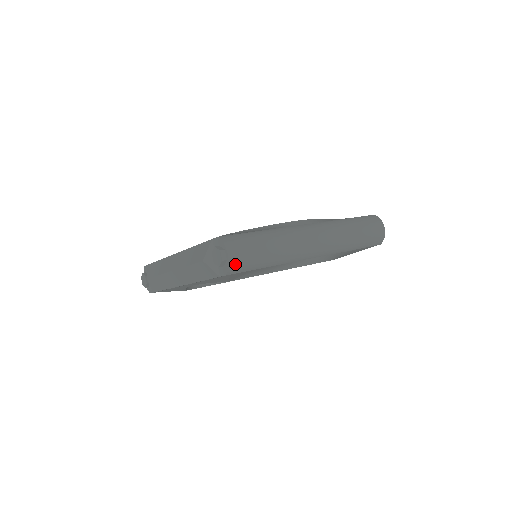
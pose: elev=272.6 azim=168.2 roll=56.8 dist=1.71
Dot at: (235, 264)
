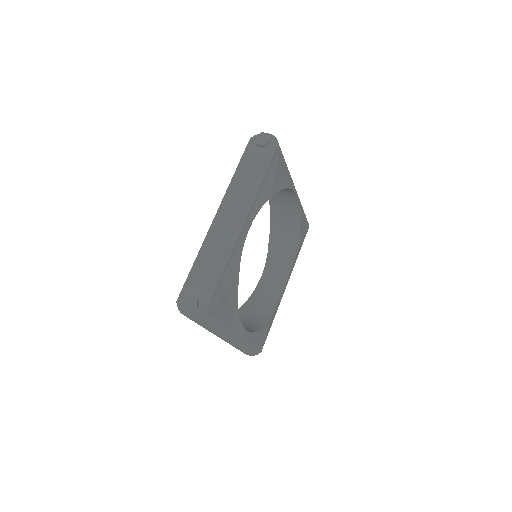
Dot at: occluded
